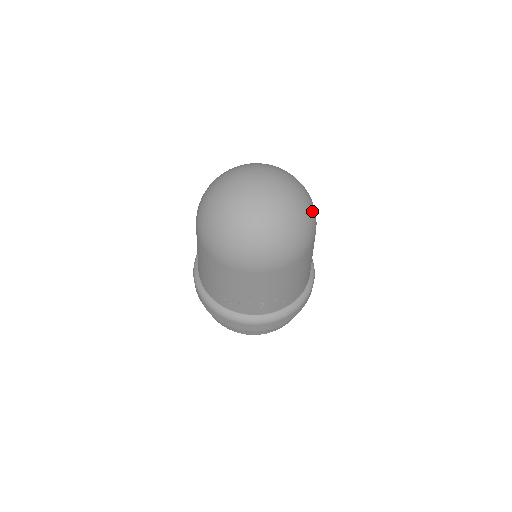
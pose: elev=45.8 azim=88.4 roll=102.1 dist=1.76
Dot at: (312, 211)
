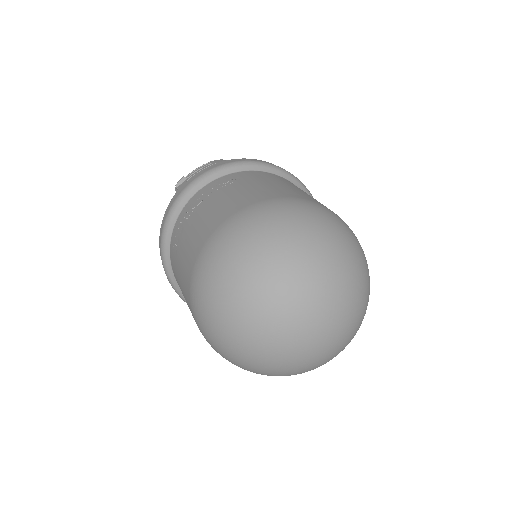
Dot at: occluded
